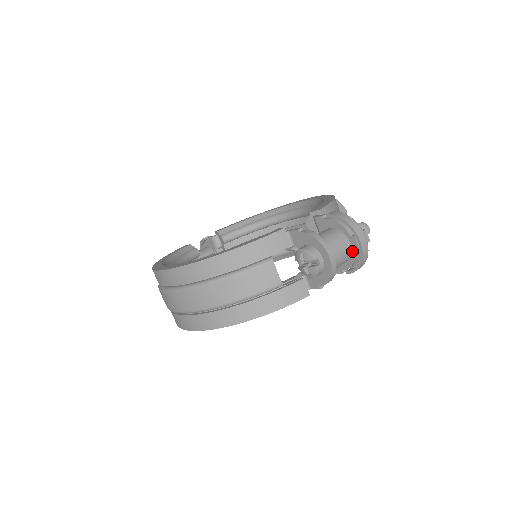
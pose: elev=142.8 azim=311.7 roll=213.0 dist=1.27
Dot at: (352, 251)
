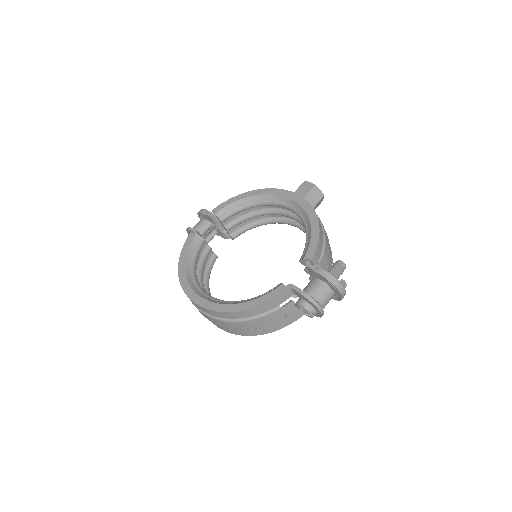
Dot at: (334, 293)
